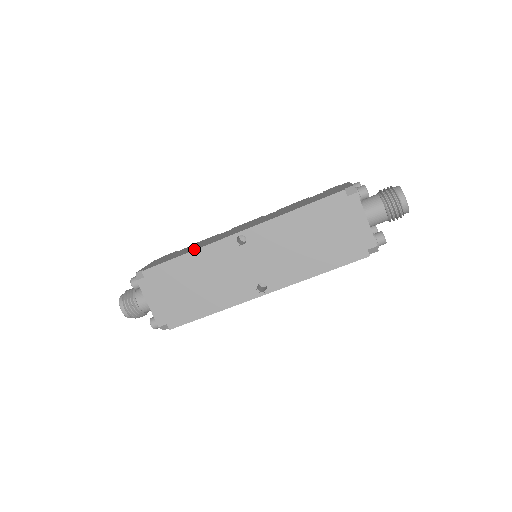
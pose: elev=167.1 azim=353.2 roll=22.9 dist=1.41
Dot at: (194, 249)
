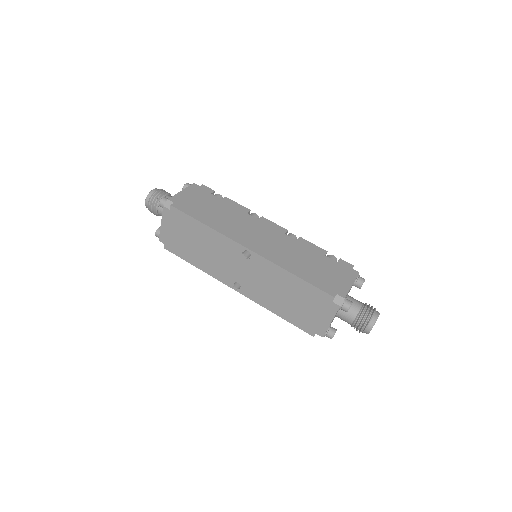
Dot at: (214, 226)
